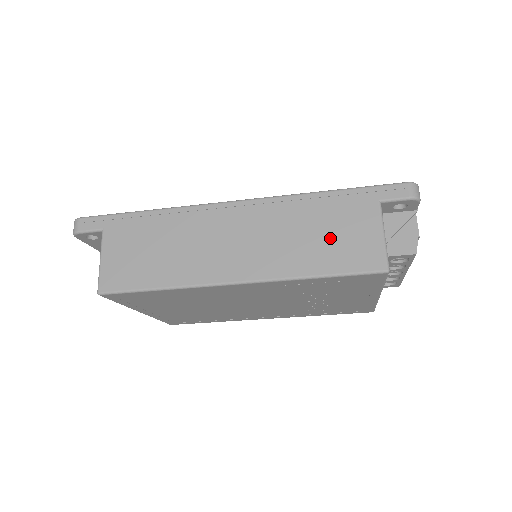
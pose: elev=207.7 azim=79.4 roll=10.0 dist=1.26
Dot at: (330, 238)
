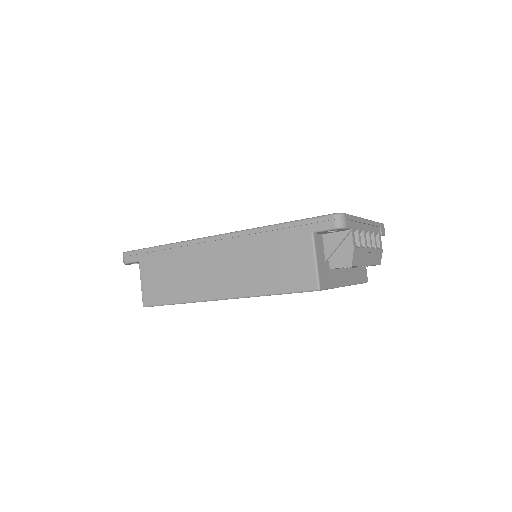
Dot at: (278, 264)
